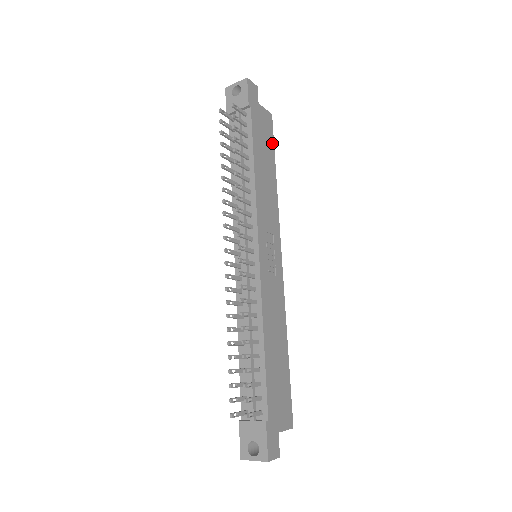
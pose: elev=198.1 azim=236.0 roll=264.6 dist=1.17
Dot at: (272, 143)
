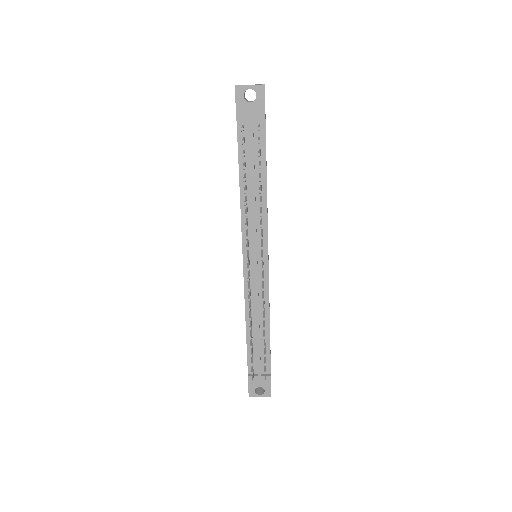
Dot at: occluded
